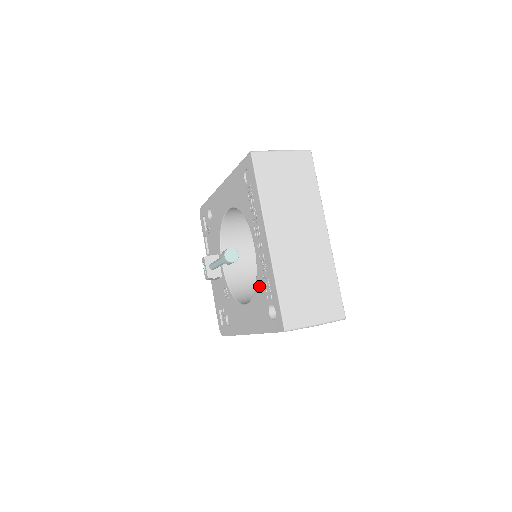
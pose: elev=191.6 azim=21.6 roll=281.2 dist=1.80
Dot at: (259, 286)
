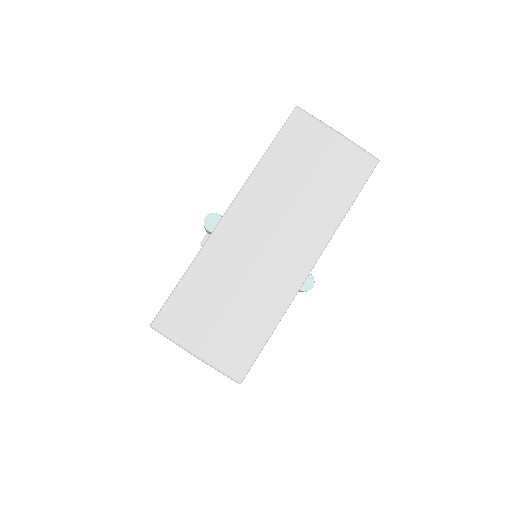
Dot at: occluded
